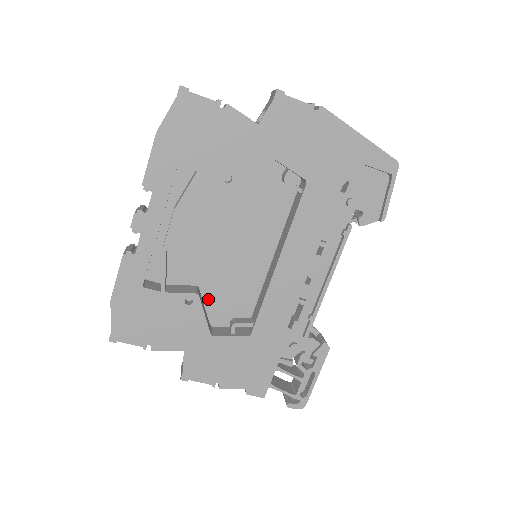
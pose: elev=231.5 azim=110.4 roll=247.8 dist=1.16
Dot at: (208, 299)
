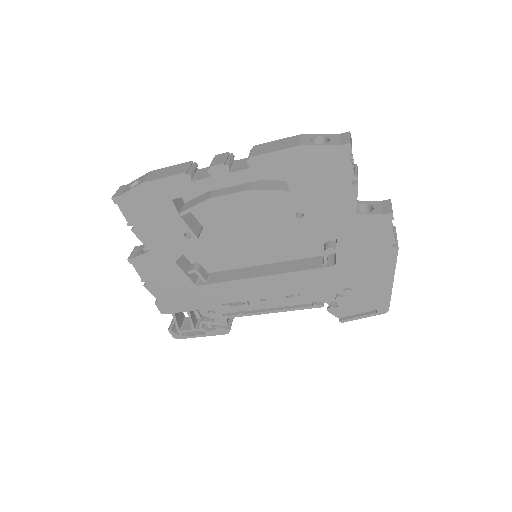
Dot at: (199, 239)
